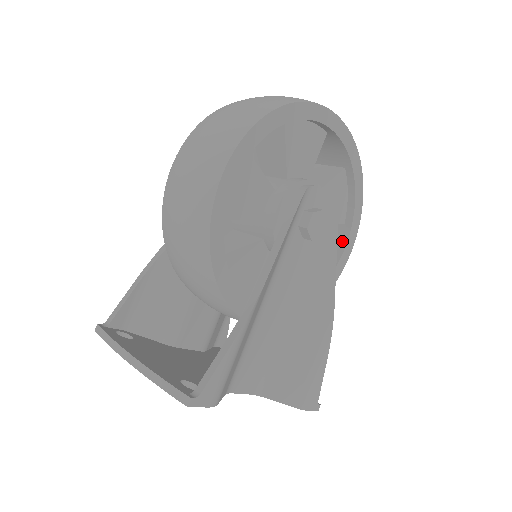
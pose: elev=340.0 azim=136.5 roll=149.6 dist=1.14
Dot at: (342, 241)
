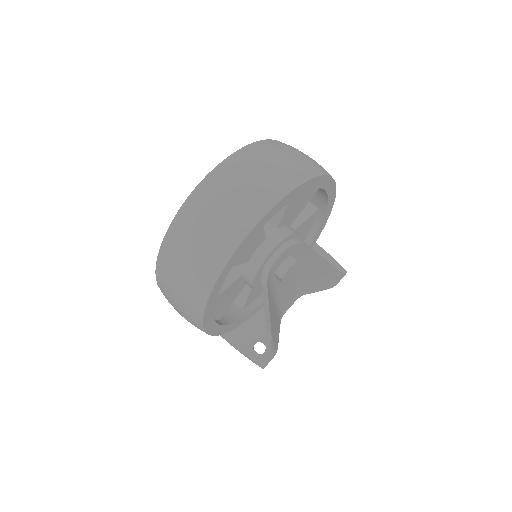
Dot at: (323, 196)
